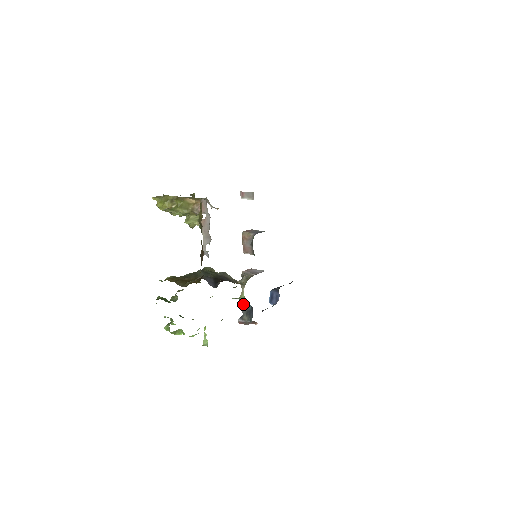
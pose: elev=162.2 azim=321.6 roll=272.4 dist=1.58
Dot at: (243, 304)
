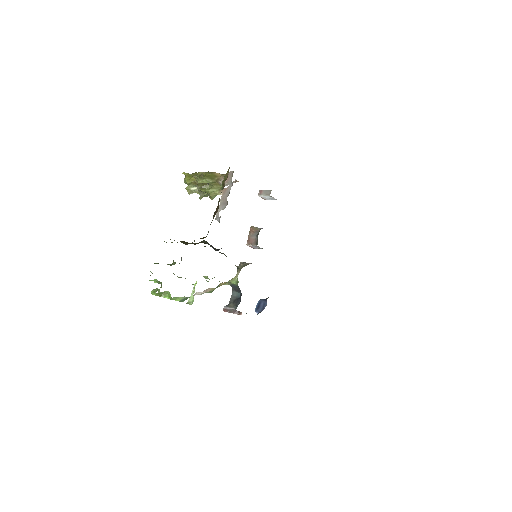
Dot at: (233, 293)
